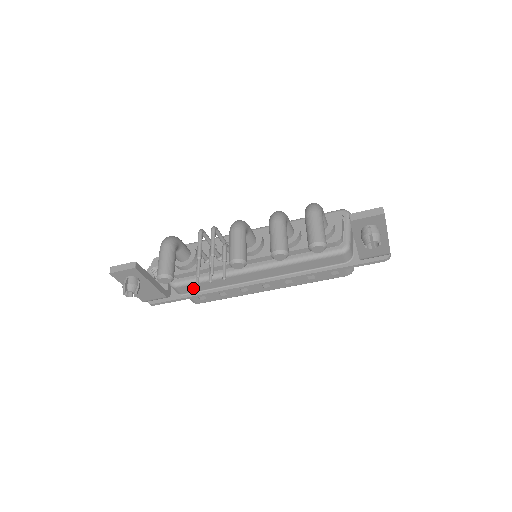
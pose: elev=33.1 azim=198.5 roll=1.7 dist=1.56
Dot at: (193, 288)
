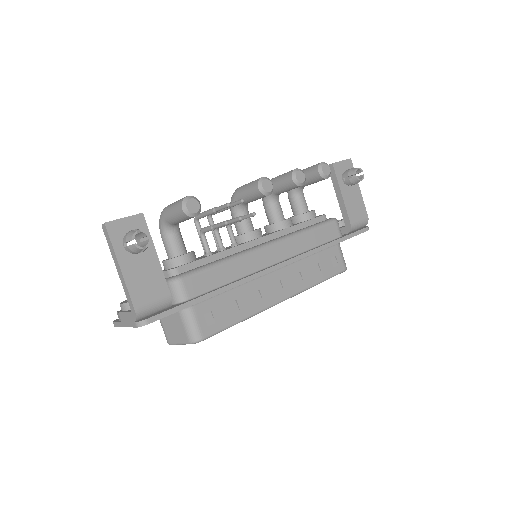
Dot at: (203, 283)
